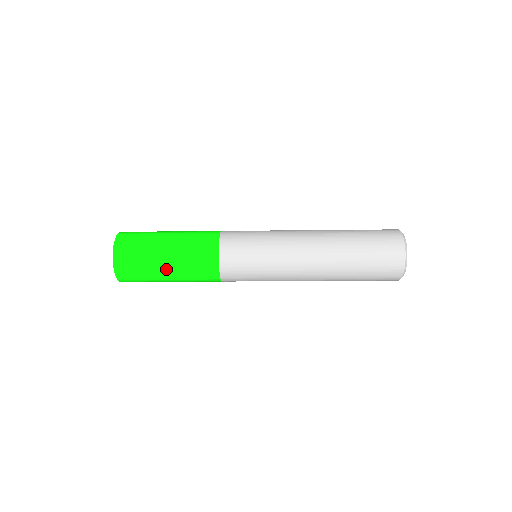
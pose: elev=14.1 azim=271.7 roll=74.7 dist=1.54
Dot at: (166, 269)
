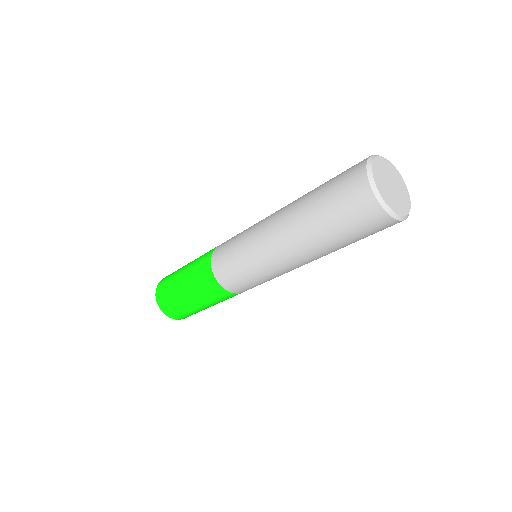
Dot at: (181, 280)
